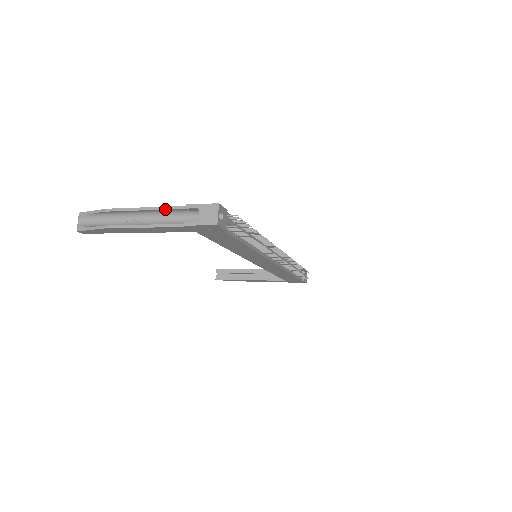
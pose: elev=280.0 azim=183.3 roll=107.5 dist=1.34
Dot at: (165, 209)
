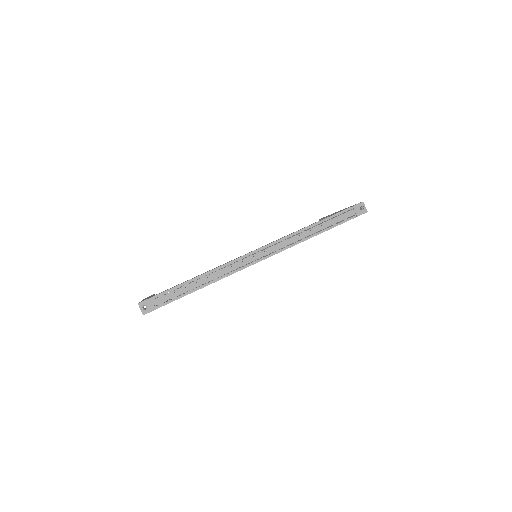
Dot at: occluded
